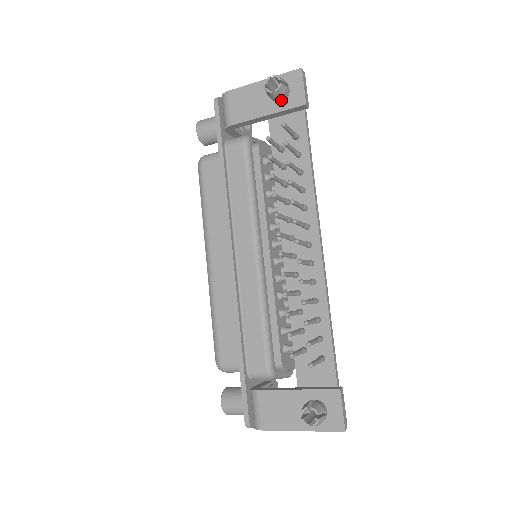
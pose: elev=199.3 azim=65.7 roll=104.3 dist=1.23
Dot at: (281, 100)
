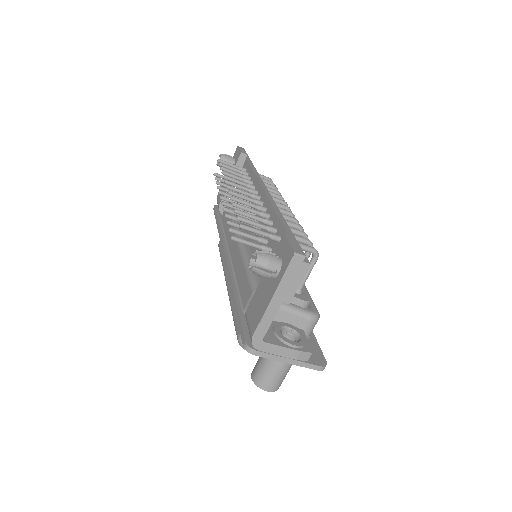
Dot at: occluded
